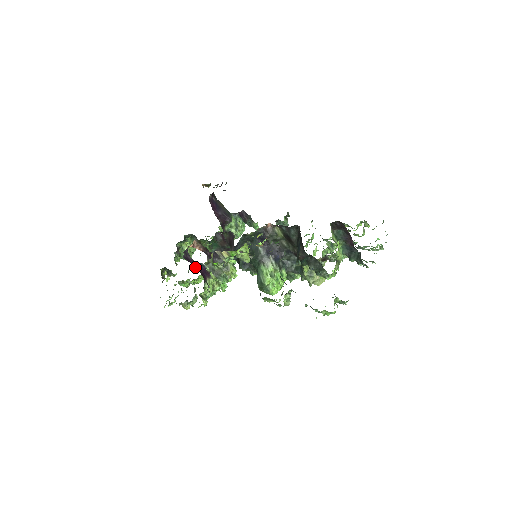
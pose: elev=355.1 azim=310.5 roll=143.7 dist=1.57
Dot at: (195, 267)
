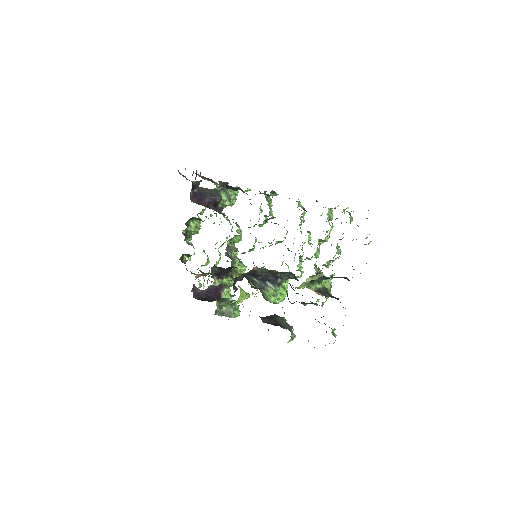
Dot at: (207, 297)
